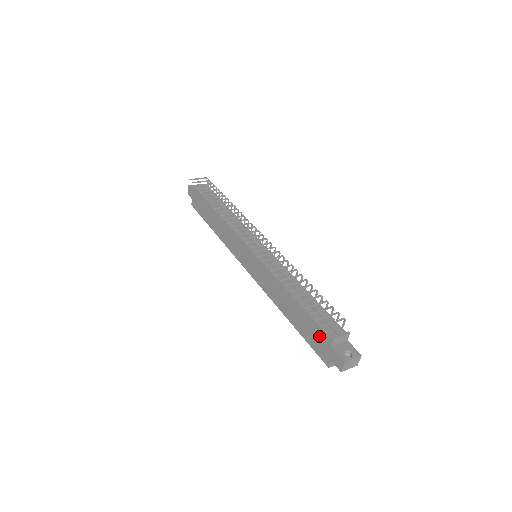
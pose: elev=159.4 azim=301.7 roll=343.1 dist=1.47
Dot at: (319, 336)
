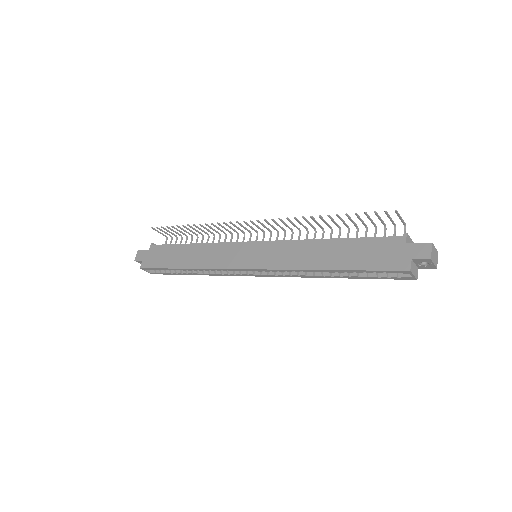
Dot at: (384, 247)
